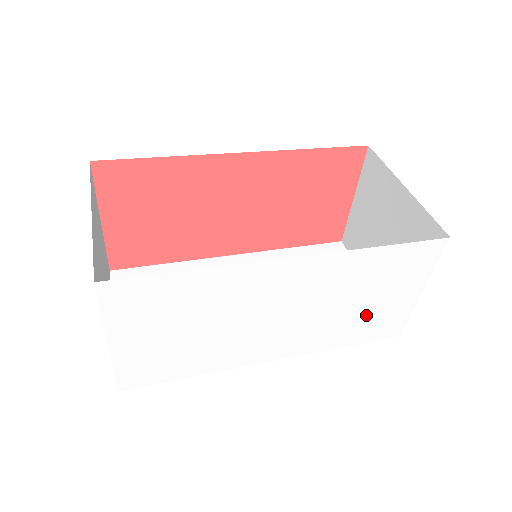
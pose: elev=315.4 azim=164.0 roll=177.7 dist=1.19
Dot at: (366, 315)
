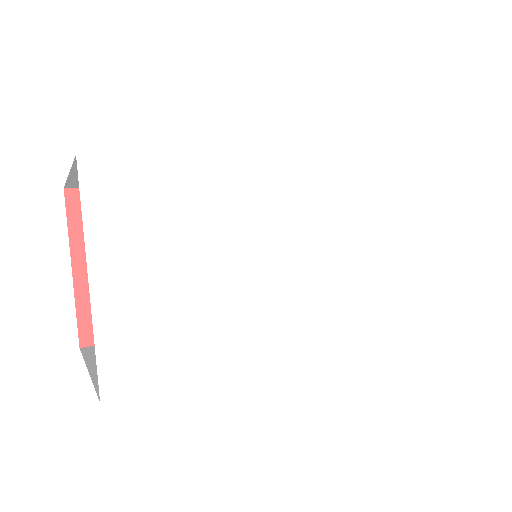
Dot at: (401, 274)
